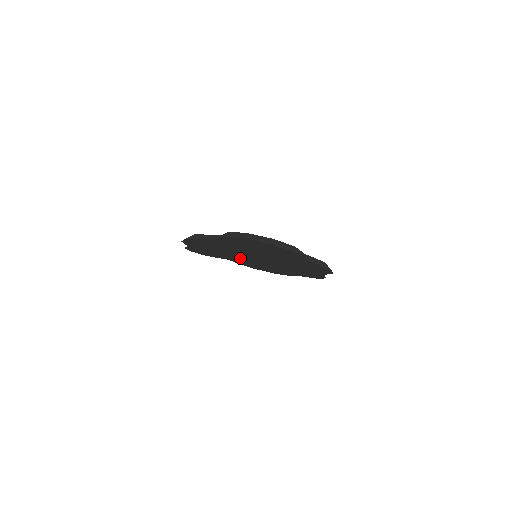
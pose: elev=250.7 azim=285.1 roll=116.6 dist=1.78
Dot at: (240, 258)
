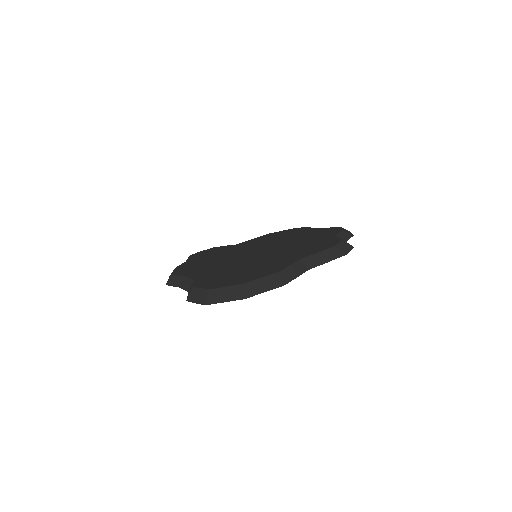
Dot at: occluded
